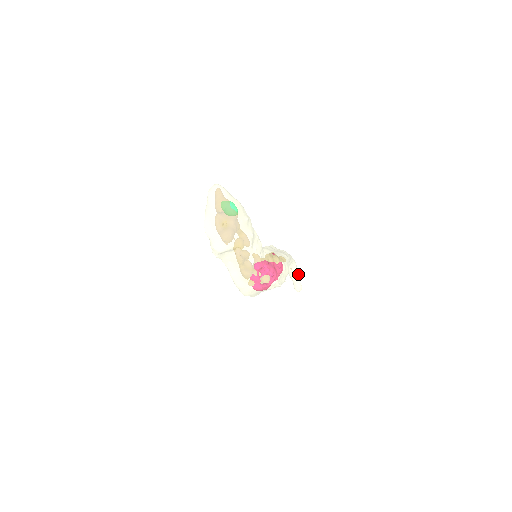
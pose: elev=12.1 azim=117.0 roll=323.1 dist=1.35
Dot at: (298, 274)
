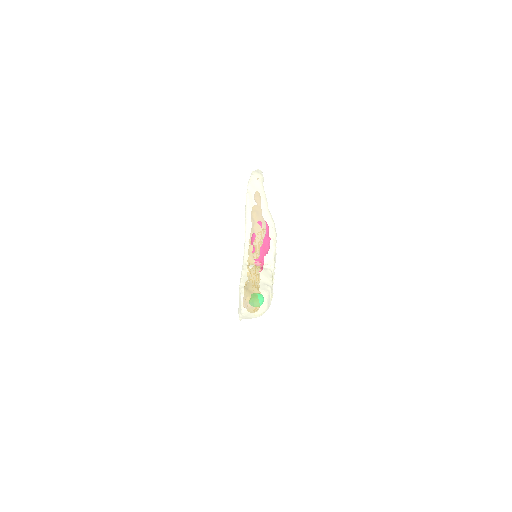
Dot at: (262, 174)
